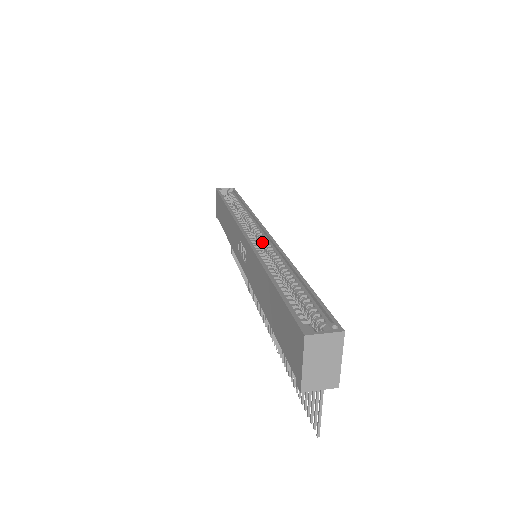
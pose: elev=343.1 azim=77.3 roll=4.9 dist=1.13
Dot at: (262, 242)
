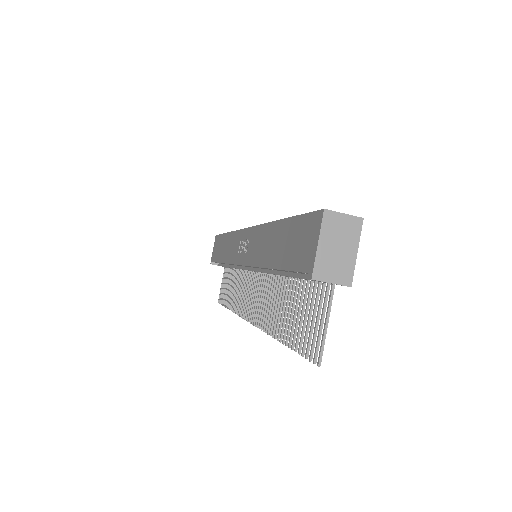
Dot at: occluded
